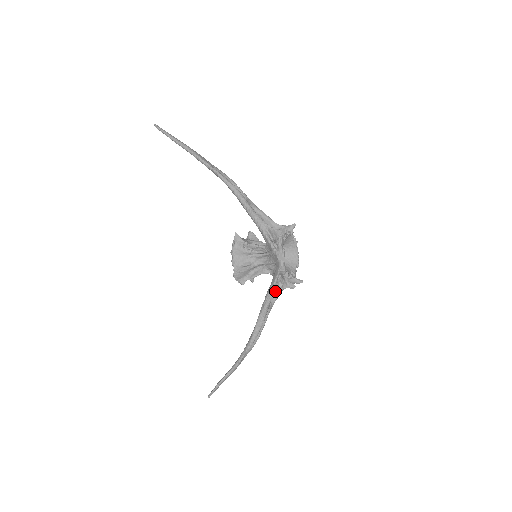
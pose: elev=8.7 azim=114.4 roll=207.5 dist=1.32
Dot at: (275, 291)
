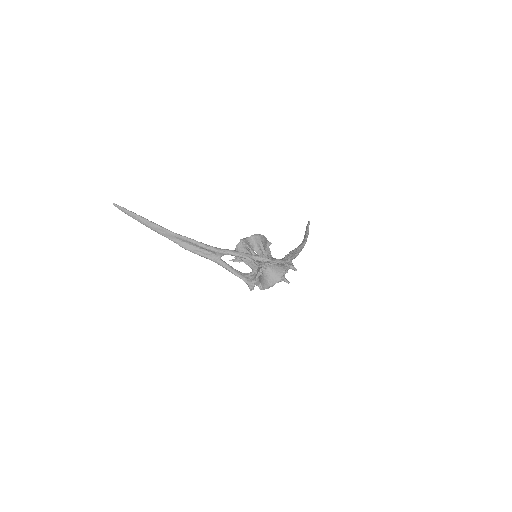
Dot at: occluded
